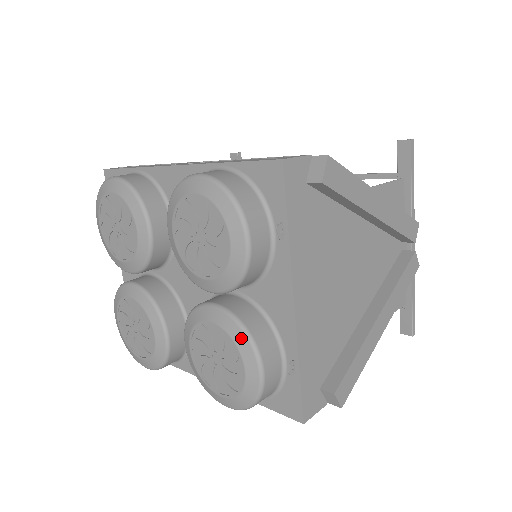
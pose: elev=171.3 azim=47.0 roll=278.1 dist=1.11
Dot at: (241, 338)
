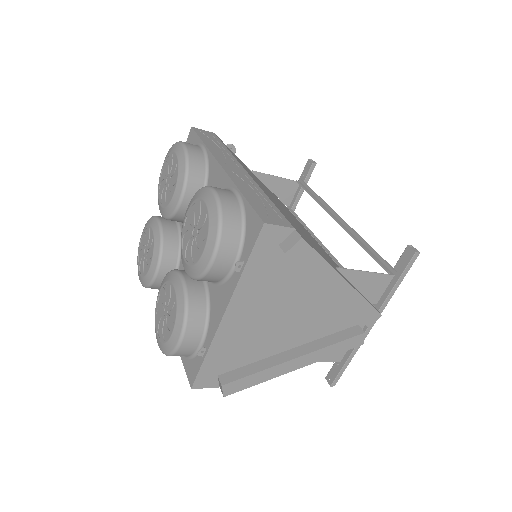
Dot at: (181, 312)
